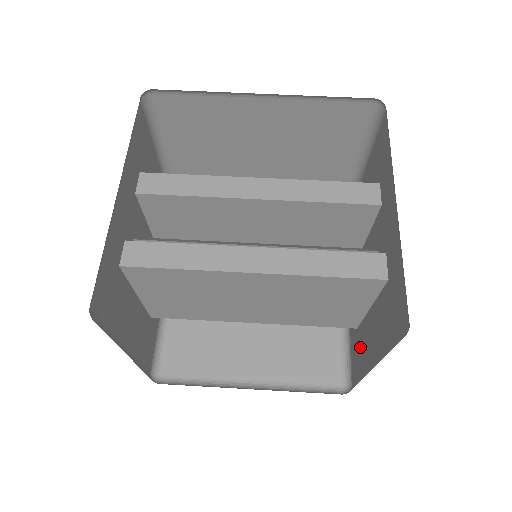
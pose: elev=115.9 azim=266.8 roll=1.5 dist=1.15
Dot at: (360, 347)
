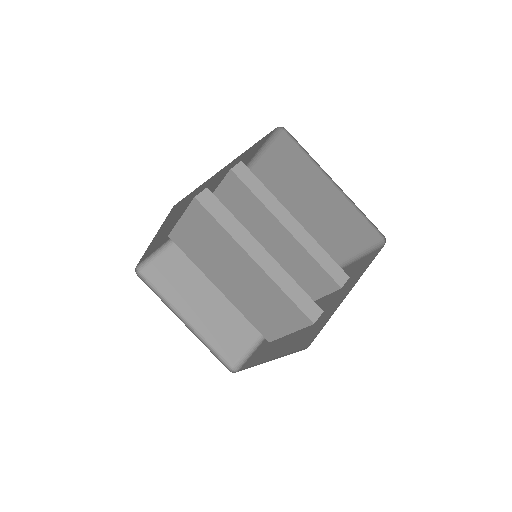
Dot at: (264, 352)
